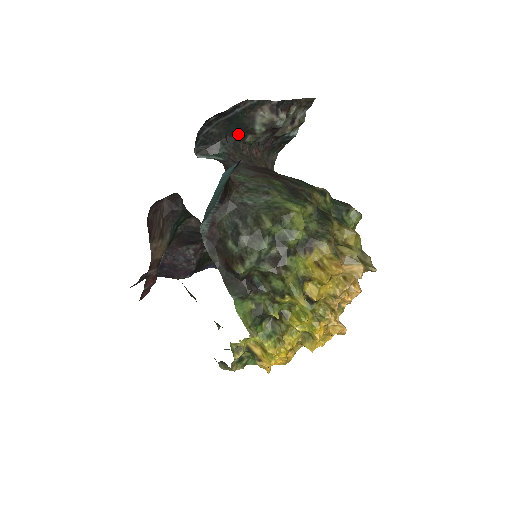
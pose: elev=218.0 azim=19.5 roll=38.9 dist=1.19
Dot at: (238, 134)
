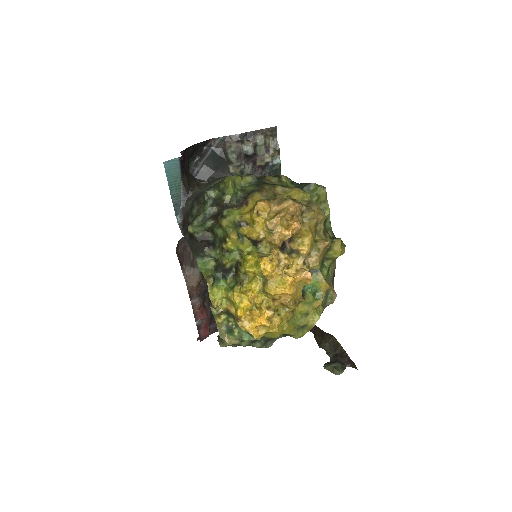
Dot at: (221, 167)
